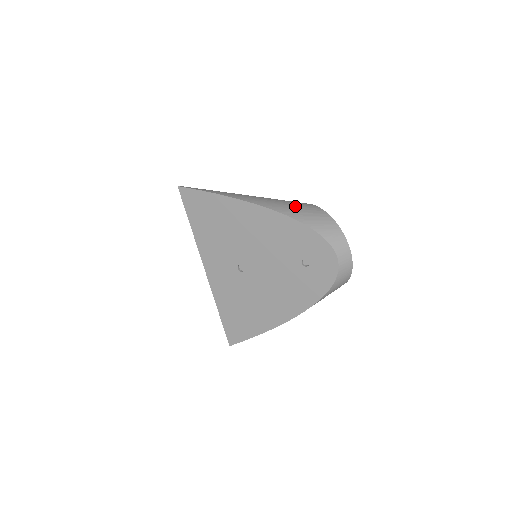
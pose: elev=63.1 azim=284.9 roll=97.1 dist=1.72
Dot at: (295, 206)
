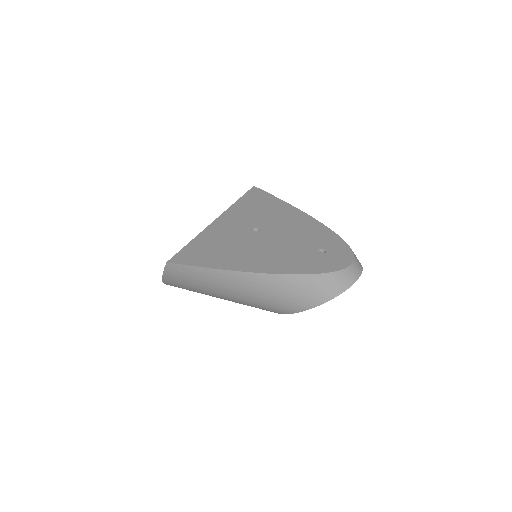
Dot at: occluded
